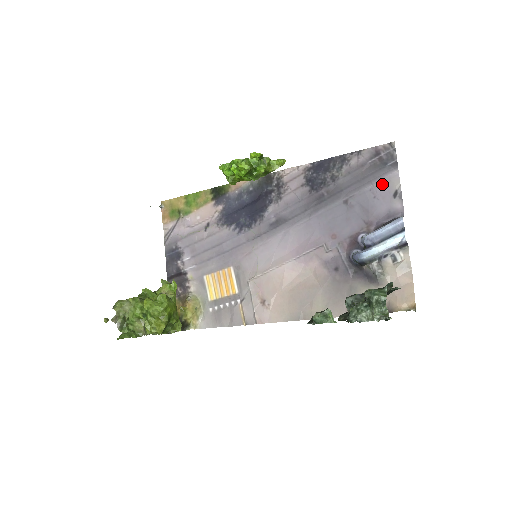
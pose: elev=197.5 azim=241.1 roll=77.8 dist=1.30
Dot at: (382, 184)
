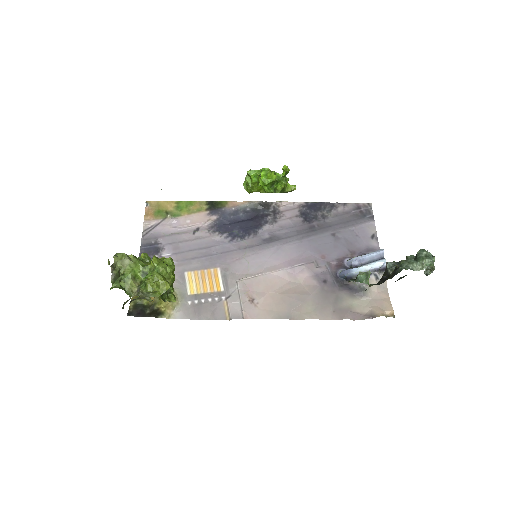
Dot at: (363, 228)
